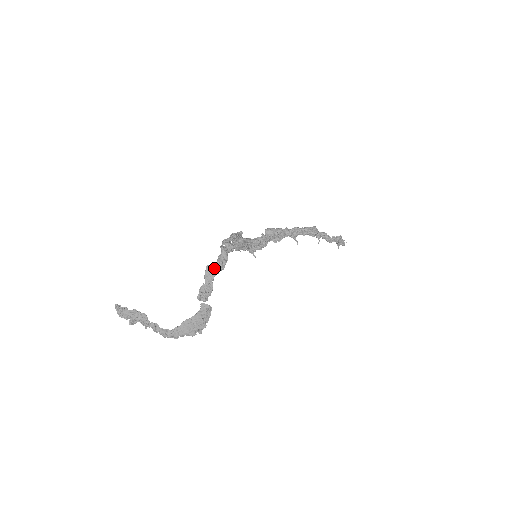
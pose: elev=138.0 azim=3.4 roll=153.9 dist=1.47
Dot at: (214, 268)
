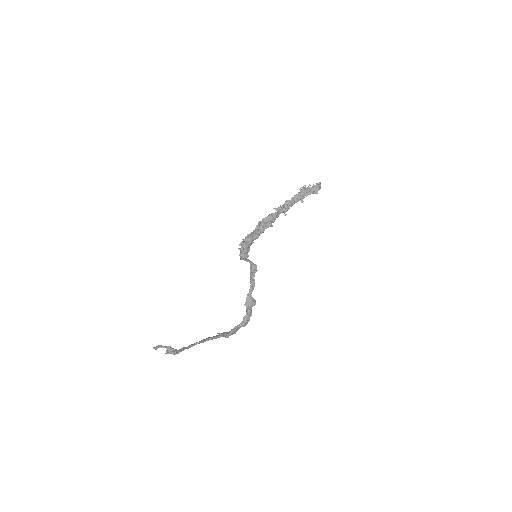
Dot at: (241, 326)
